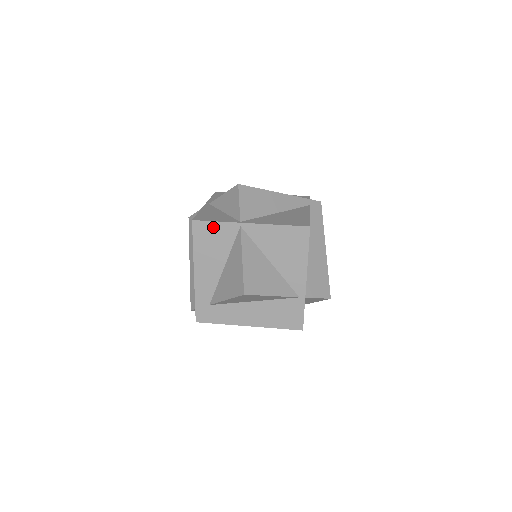
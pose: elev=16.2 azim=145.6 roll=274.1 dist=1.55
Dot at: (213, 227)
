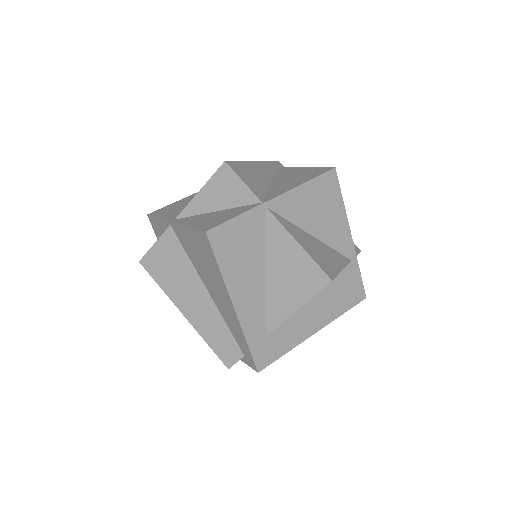
Dot at: (235, 227)
